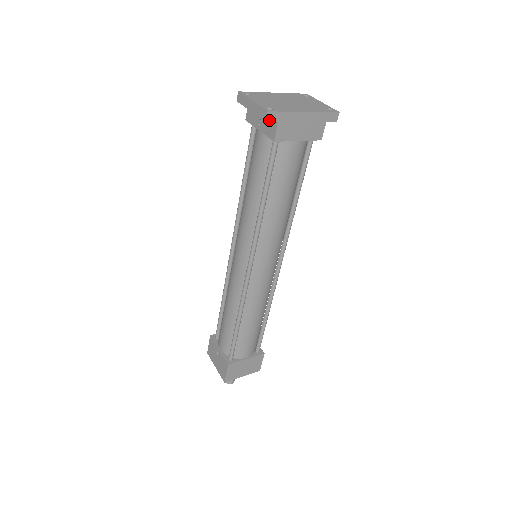
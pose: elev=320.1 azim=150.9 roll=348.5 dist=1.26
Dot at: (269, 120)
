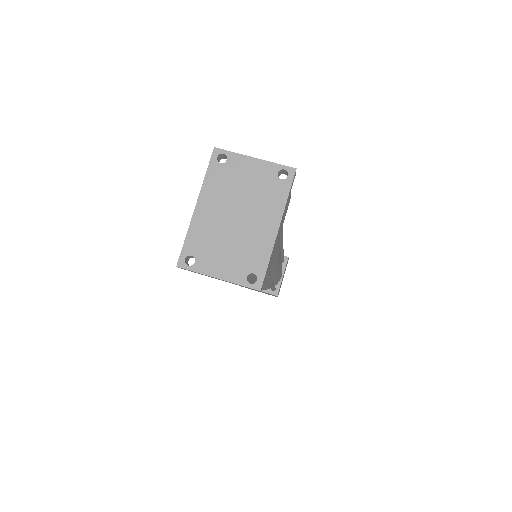
Dot at: (262, 287)
